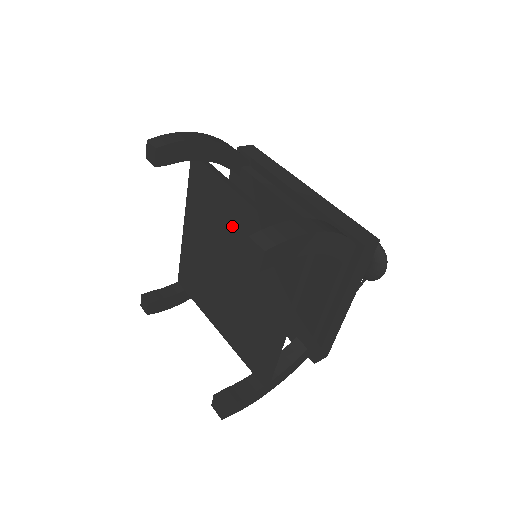
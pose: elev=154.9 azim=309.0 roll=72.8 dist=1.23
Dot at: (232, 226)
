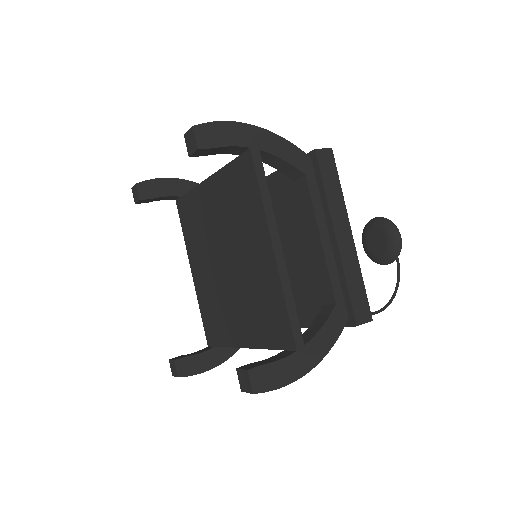
Dot at: (211, 214)
